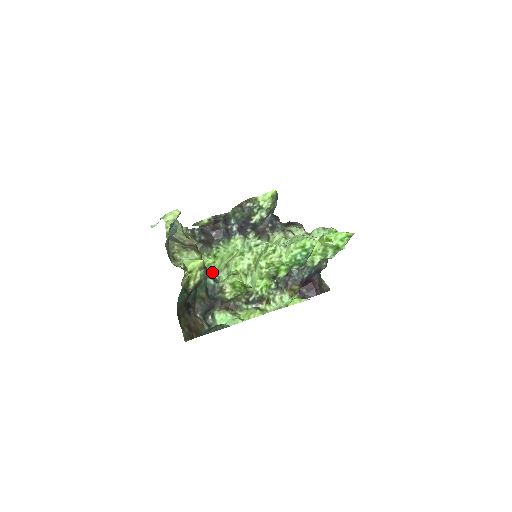
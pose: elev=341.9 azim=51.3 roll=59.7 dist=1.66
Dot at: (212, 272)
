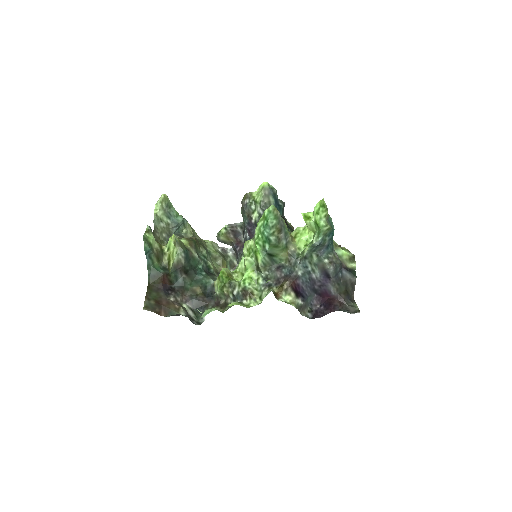
Dot at: occluded
